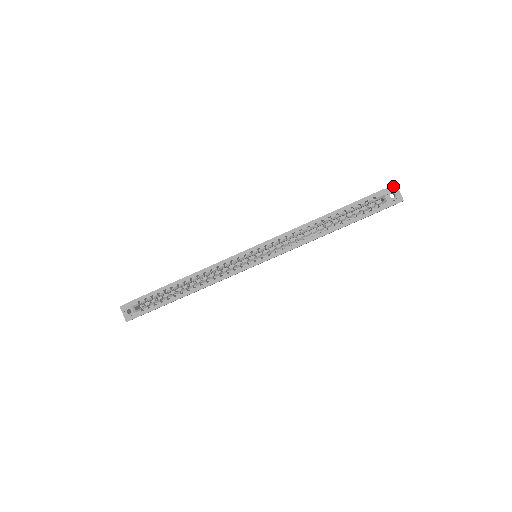
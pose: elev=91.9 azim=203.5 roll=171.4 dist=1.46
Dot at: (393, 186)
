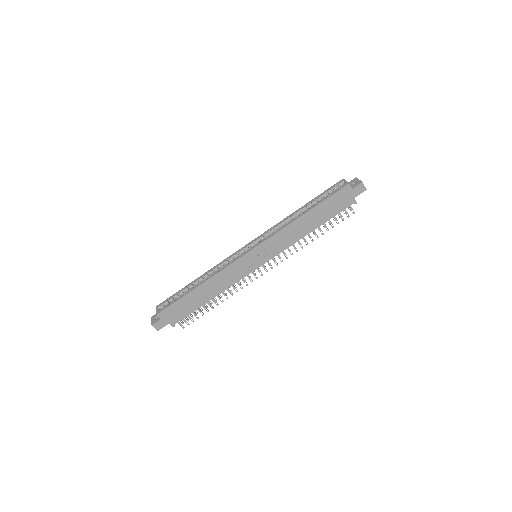
Dot at: (354, 179)
